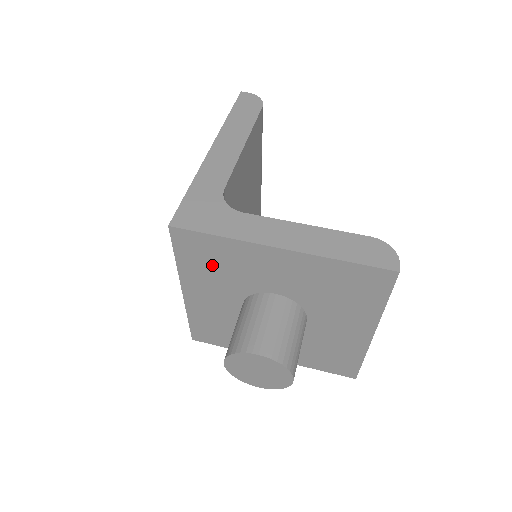
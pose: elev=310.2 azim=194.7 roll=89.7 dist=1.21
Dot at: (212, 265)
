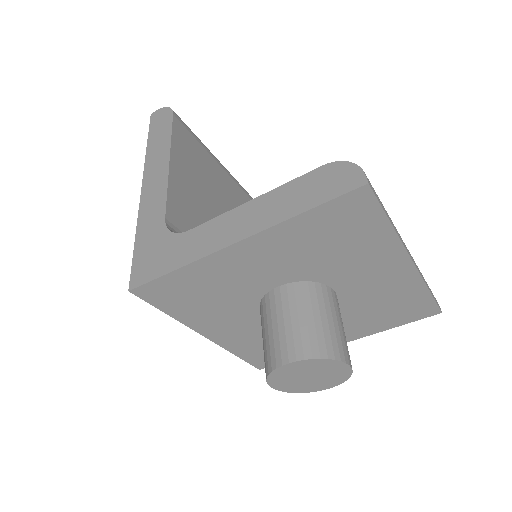
Dot at: (200, 299)
